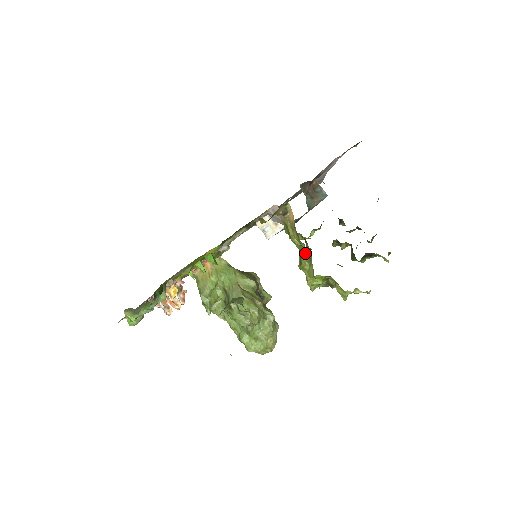
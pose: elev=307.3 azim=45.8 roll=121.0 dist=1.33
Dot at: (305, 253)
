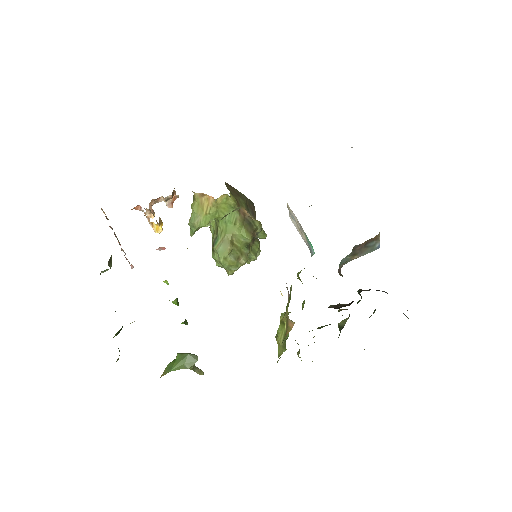
Dot at: (286, 336)
